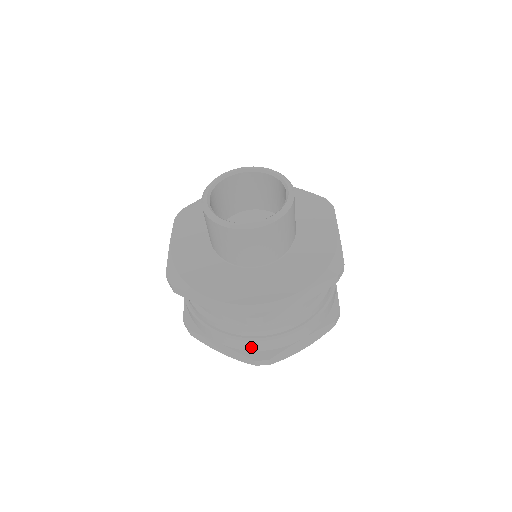
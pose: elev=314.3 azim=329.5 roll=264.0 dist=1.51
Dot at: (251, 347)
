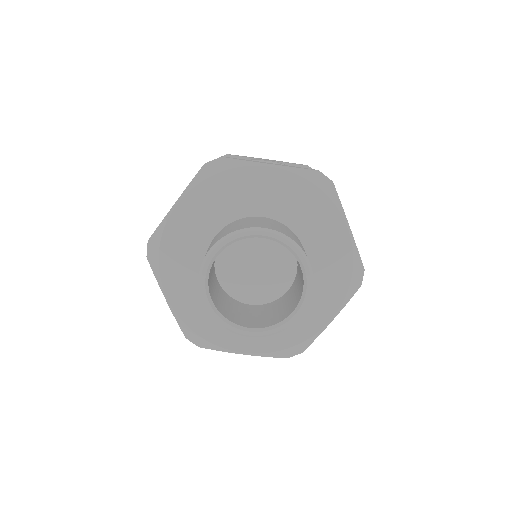
Dot at: occluded
